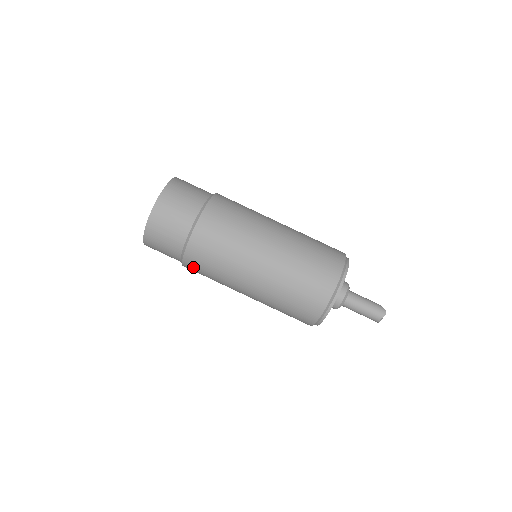
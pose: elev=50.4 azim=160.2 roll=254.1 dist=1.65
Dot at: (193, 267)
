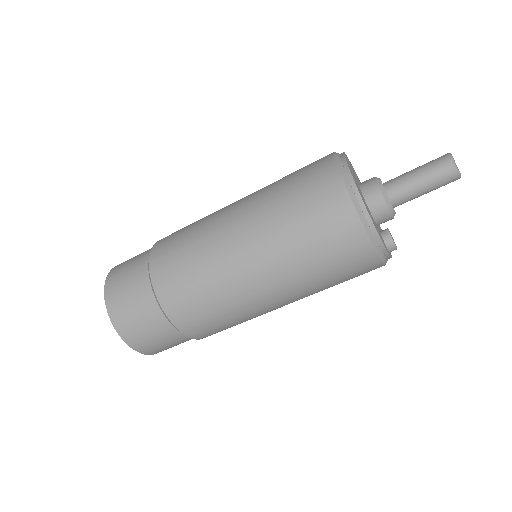
Dot at: (183, 312)
